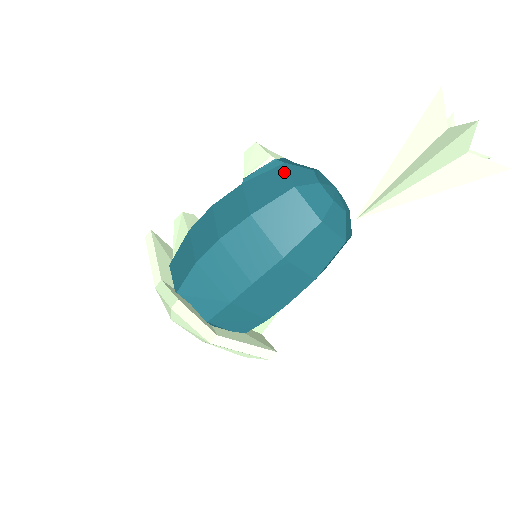
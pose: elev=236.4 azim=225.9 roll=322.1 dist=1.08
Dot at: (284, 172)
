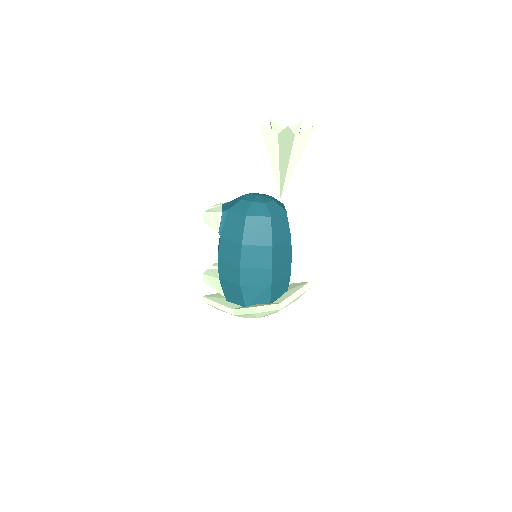
Dot at: (233, 214)
